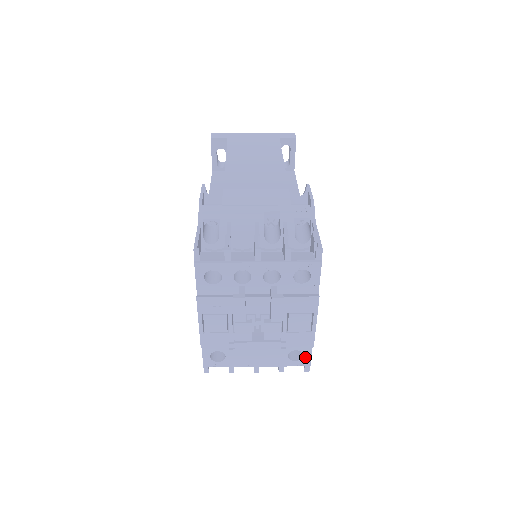
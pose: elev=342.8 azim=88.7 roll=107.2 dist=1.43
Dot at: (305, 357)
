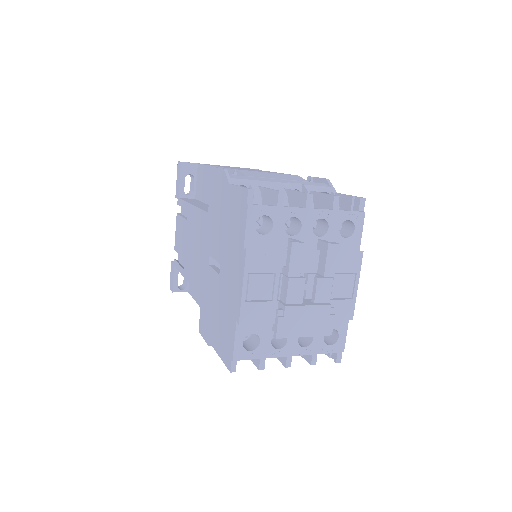
Dot at: (340, 339)
